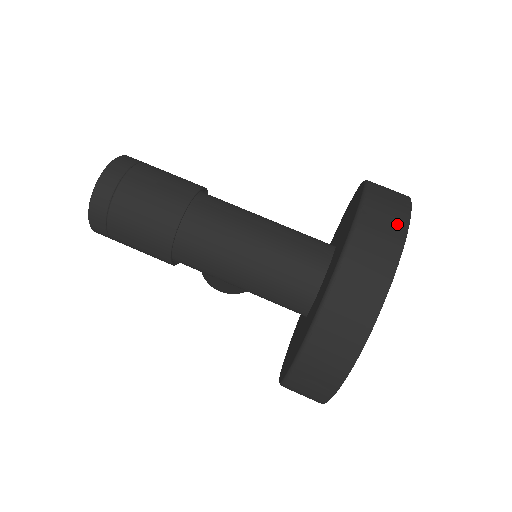
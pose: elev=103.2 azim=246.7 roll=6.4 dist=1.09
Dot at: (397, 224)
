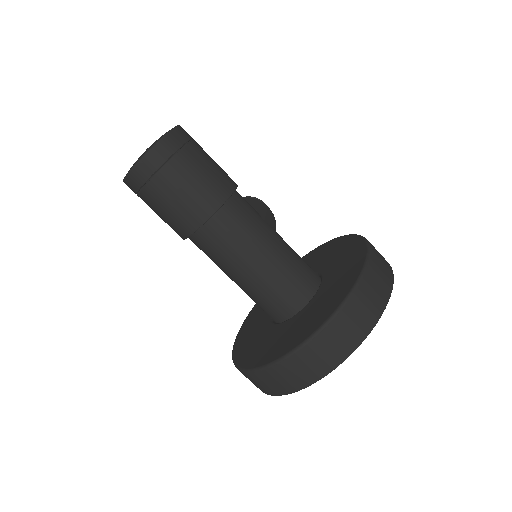
Dot at: (342, 351)
